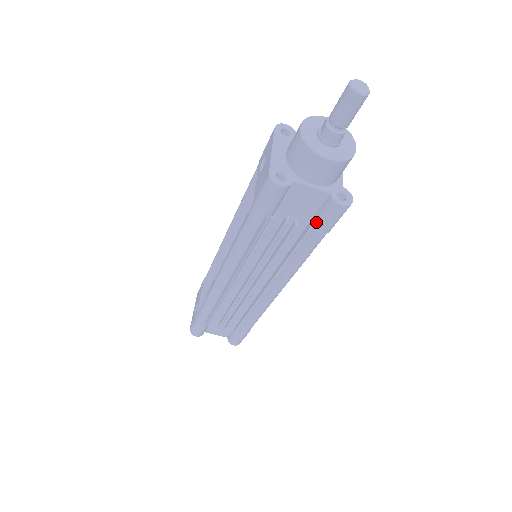
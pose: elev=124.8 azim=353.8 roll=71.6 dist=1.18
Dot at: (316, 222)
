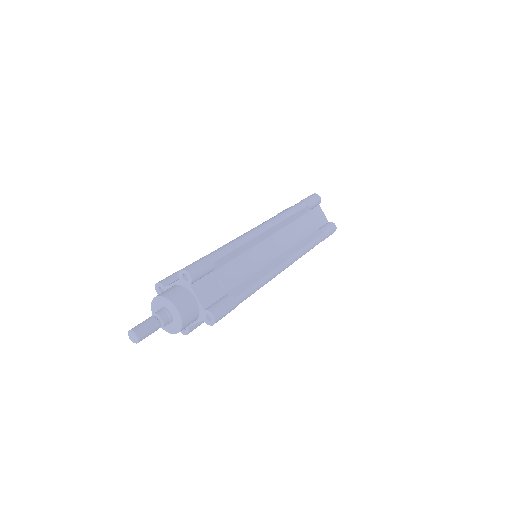
Dot at: occluded
